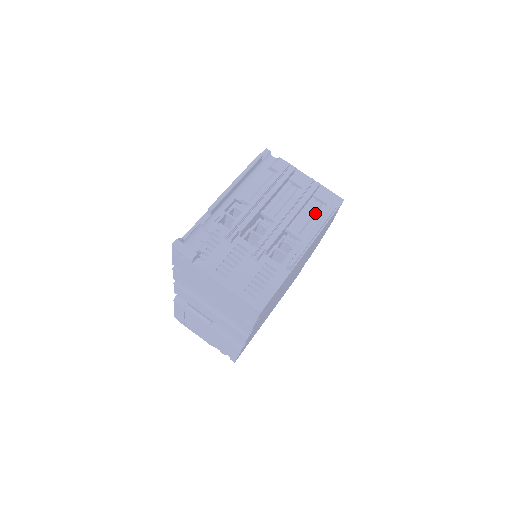
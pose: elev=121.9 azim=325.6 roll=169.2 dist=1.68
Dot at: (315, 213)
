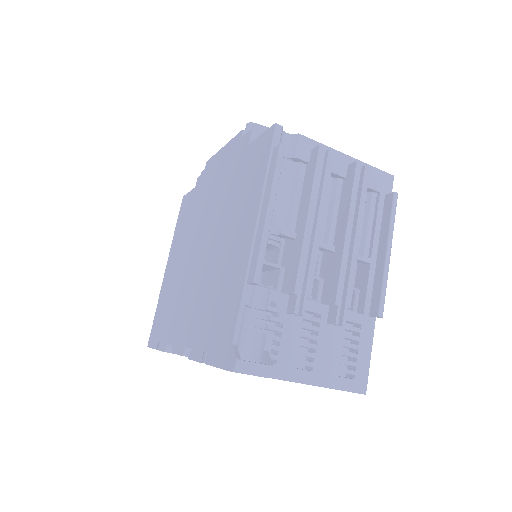
Dot at: (367, 210)
